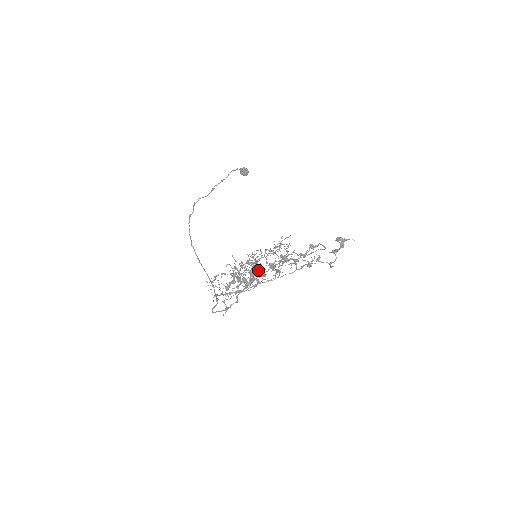
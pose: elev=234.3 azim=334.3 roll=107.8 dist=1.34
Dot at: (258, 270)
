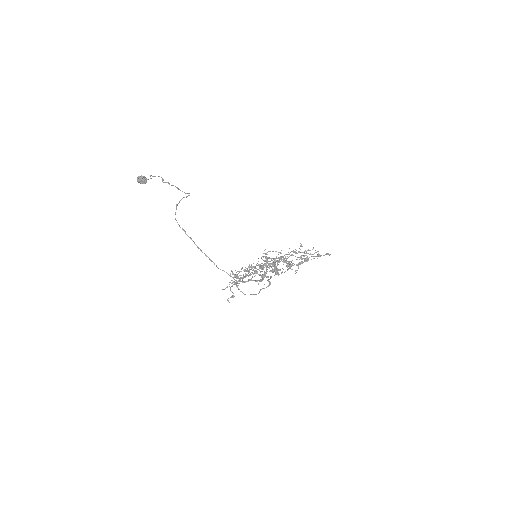
Dot at: (254, 267)
